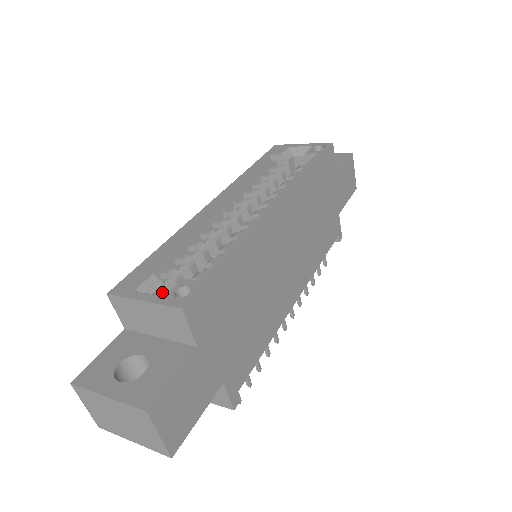
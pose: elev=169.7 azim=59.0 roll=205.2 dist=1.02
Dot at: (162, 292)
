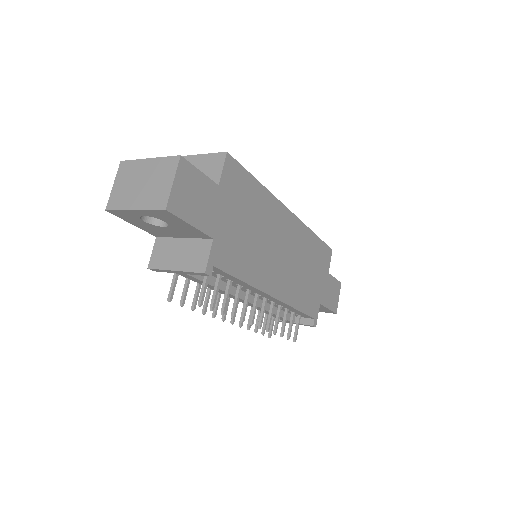
Dot at: occluded
